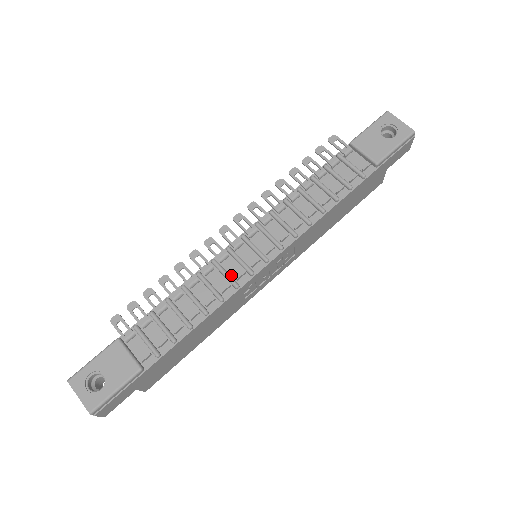
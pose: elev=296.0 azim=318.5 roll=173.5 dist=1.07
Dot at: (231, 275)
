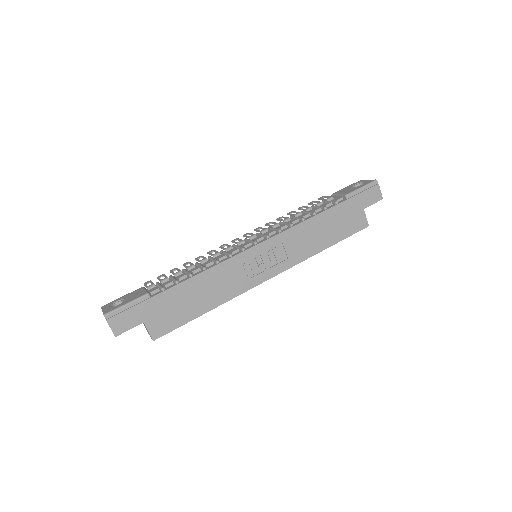
Dot at: occluded
